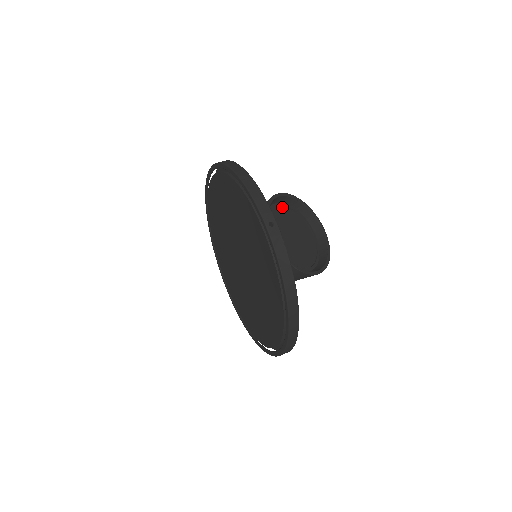
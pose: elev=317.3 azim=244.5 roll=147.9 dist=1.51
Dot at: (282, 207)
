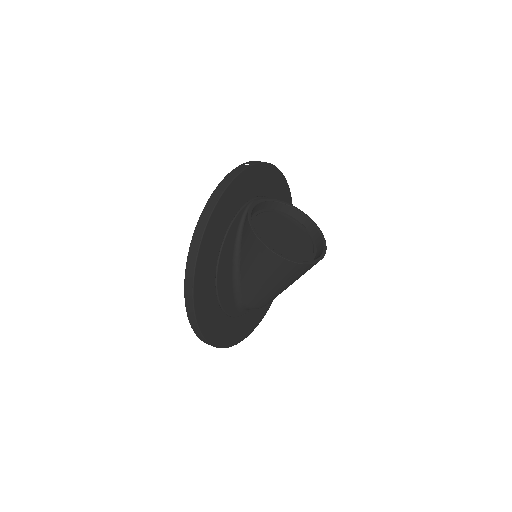
Dot at: (301, 227)
